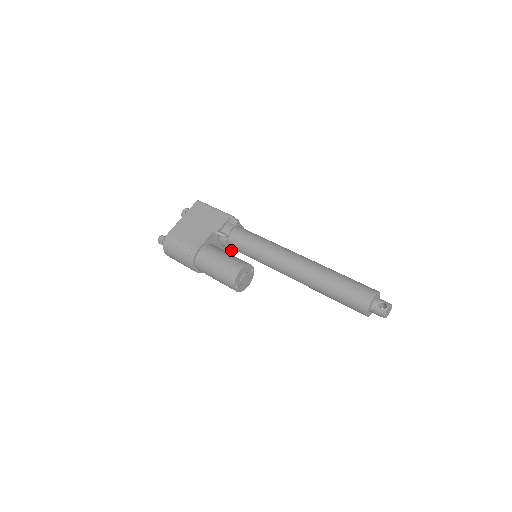
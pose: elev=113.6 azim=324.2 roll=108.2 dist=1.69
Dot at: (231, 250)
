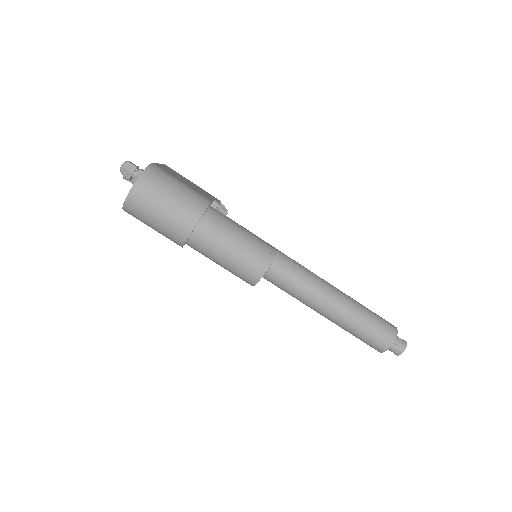
Dot at: occluded
